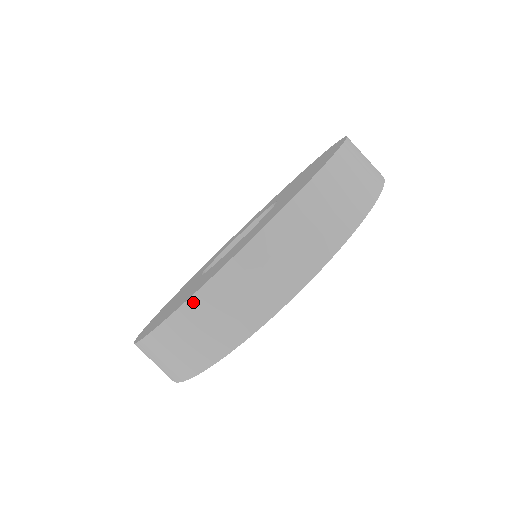
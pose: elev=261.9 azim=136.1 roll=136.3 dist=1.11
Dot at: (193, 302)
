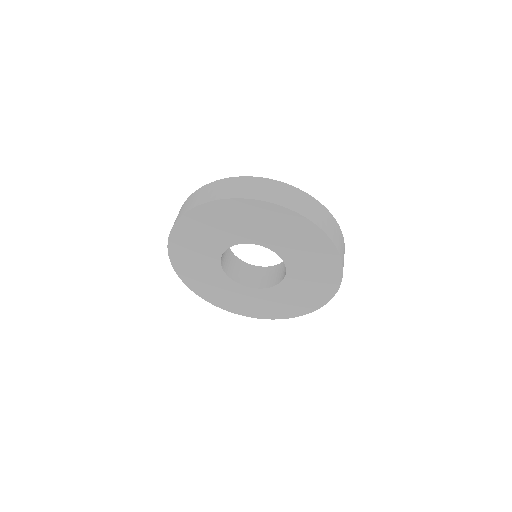
Dot at: occluded
